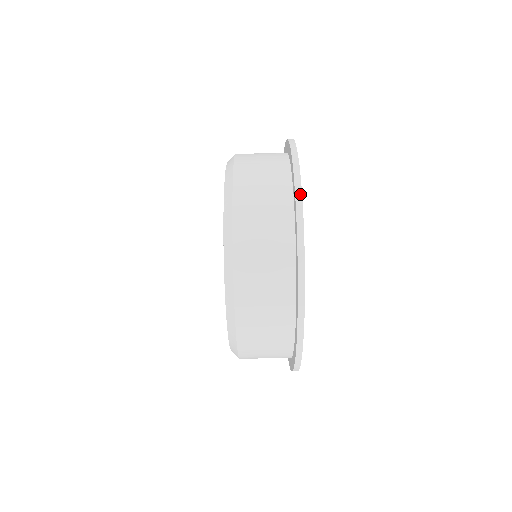
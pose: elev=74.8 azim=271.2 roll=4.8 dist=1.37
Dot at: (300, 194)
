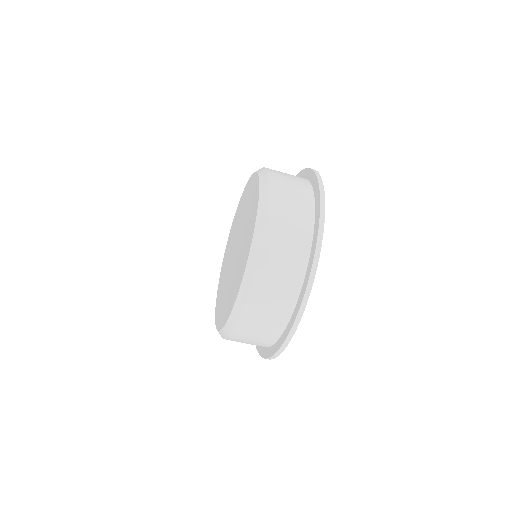
Dot at: (323, 194)
